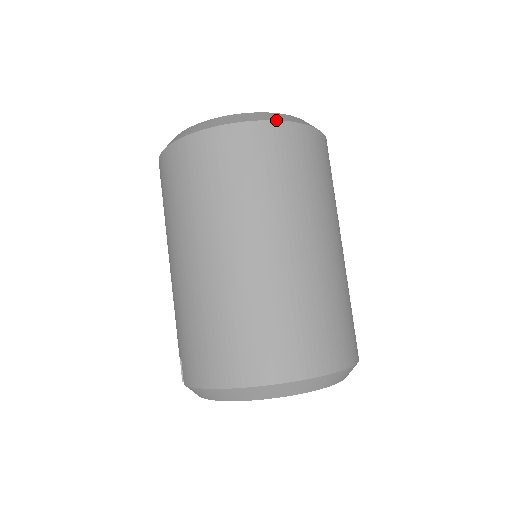
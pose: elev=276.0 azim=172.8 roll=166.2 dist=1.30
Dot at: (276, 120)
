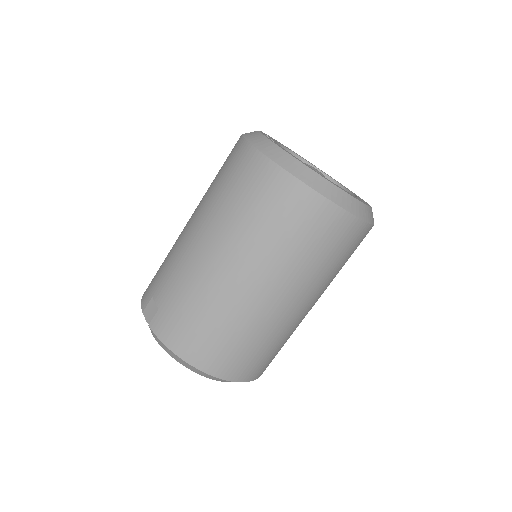
Dot at: (364, 220)
